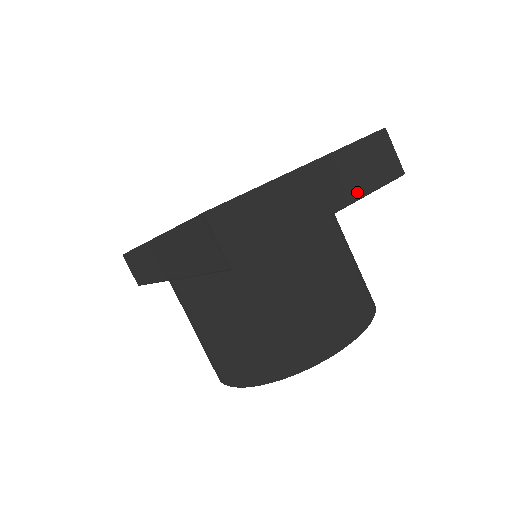
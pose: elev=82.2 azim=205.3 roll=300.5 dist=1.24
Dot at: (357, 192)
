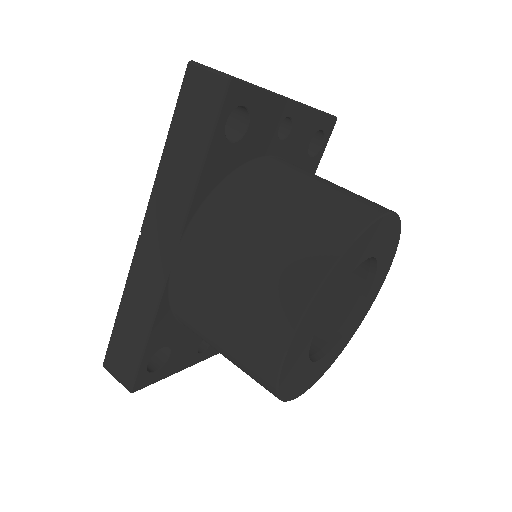
Dot at: occluded
